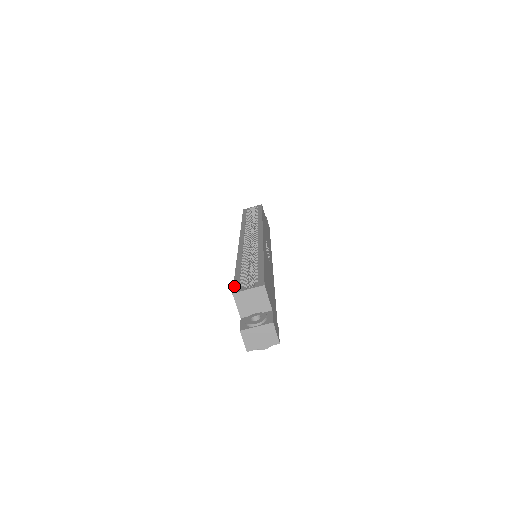
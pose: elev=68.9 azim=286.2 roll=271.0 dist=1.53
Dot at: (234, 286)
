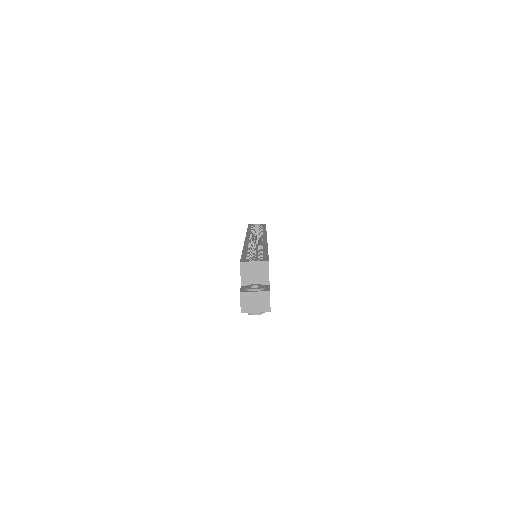
Dot at: (242, 258)
